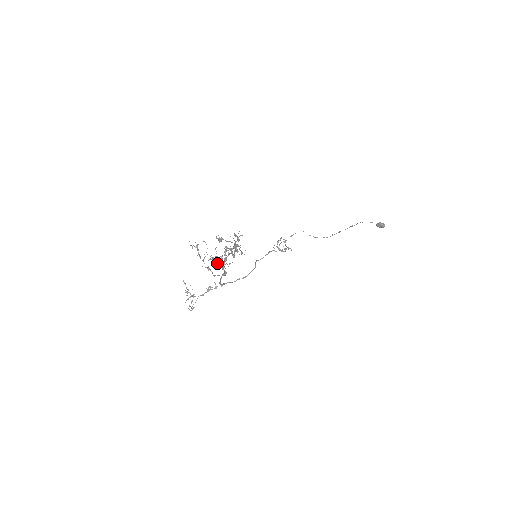
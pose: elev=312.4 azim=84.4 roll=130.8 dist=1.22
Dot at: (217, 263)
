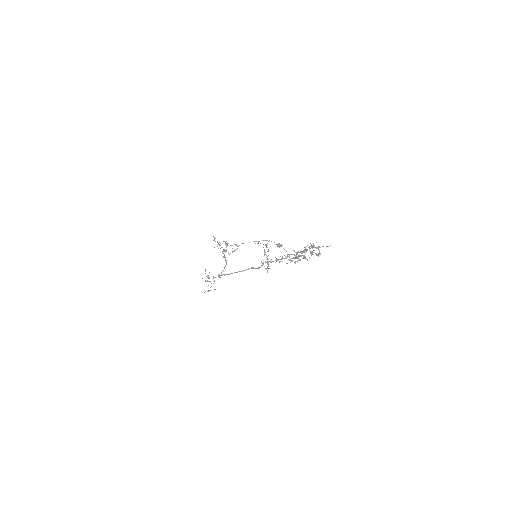
Dot at: occluded
